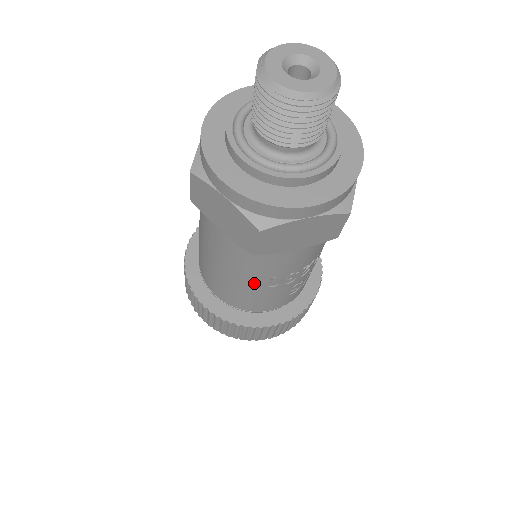
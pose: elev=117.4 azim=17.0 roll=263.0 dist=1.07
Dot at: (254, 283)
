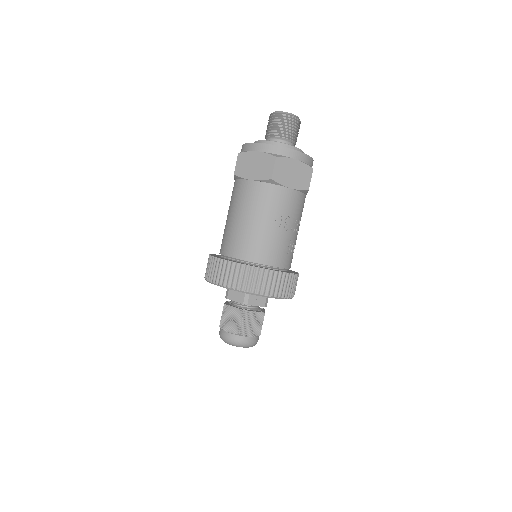
Dot at: (266, 222)
